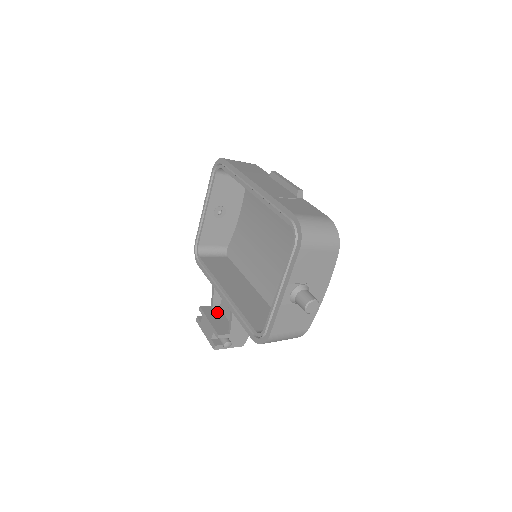
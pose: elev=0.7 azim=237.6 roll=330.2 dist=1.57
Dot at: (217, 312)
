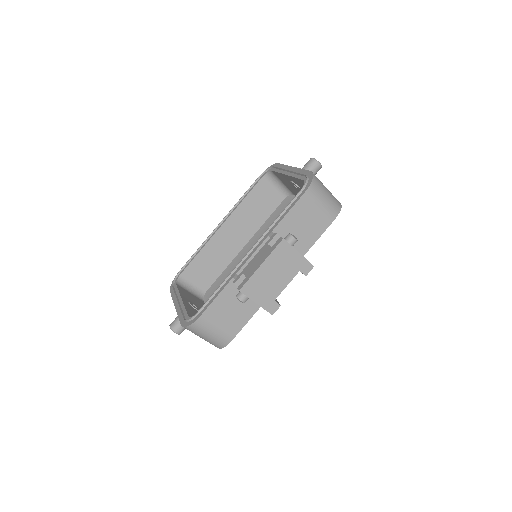
Dot at: occluded
